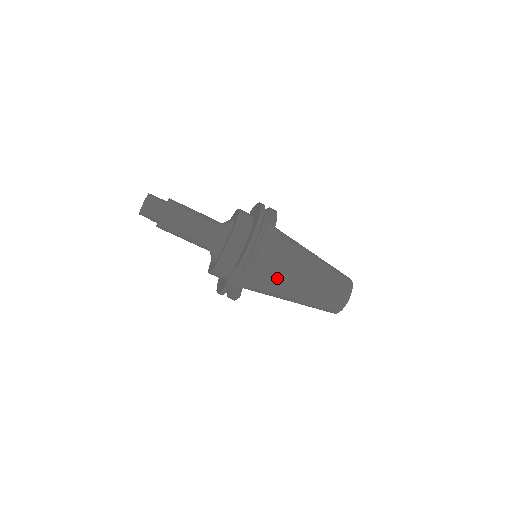
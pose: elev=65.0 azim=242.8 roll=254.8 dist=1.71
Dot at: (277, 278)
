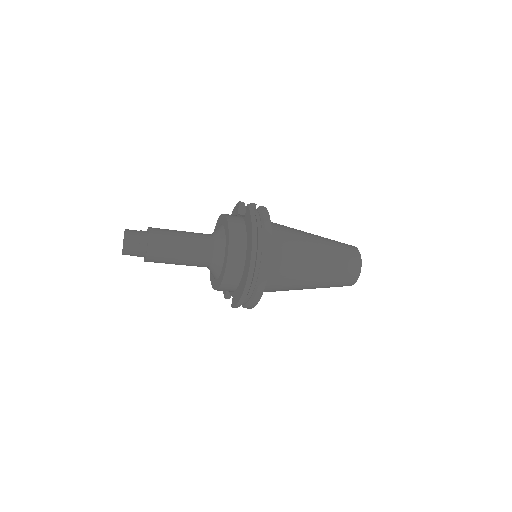
Dot at: occluded
